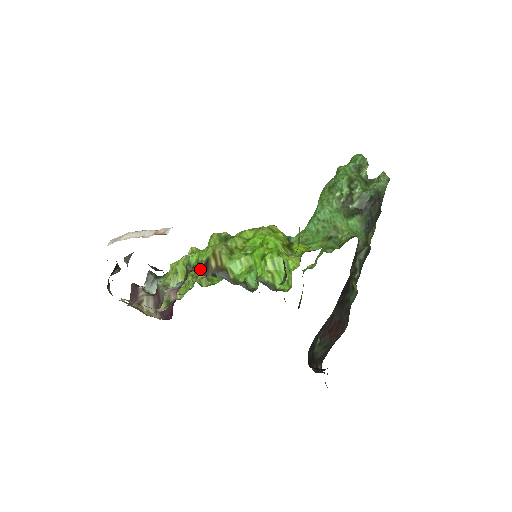
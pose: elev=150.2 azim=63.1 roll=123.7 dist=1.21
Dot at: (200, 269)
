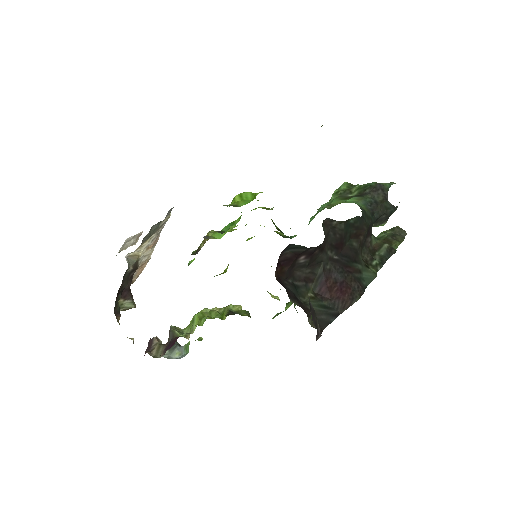
Dot at: occluded
